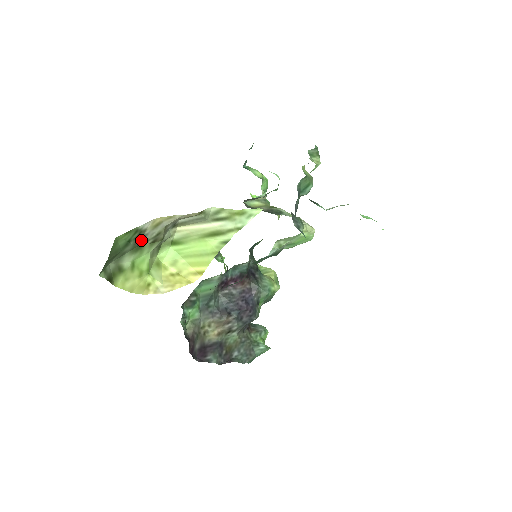
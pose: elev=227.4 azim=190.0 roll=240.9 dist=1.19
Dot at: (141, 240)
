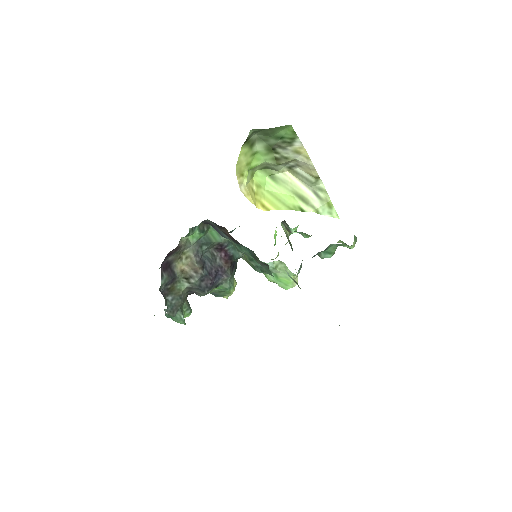
Dot at: (279, 148)
